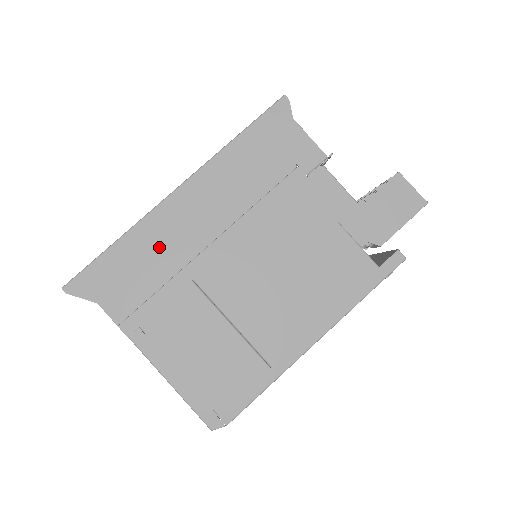
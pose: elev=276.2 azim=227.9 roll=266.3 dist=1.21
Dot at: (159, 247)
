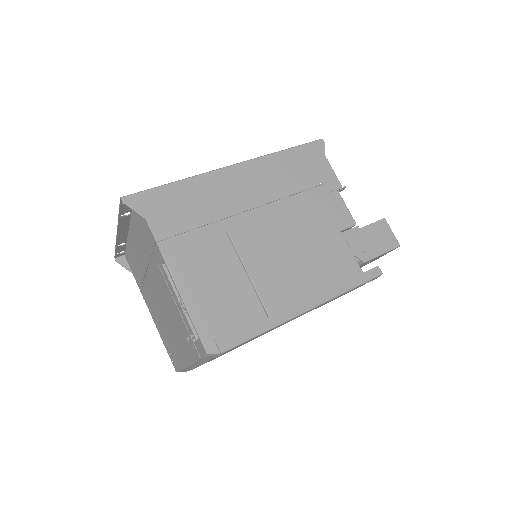
Dot at: (208, 198)
